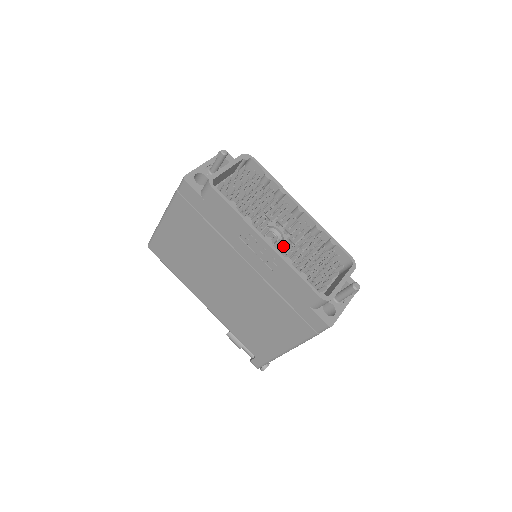
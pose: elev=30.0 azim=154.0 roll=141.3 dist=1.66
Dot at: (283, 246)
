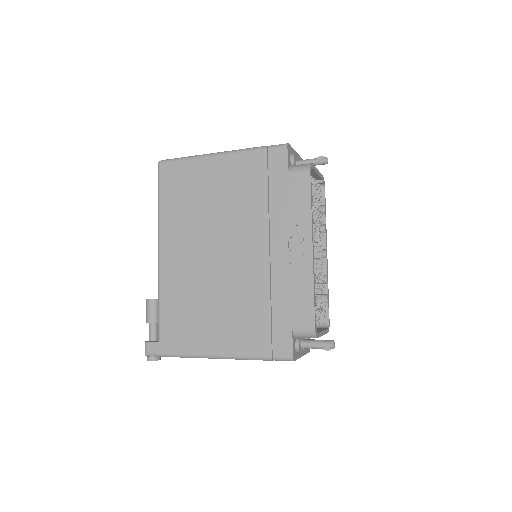
Dot at: occluded
